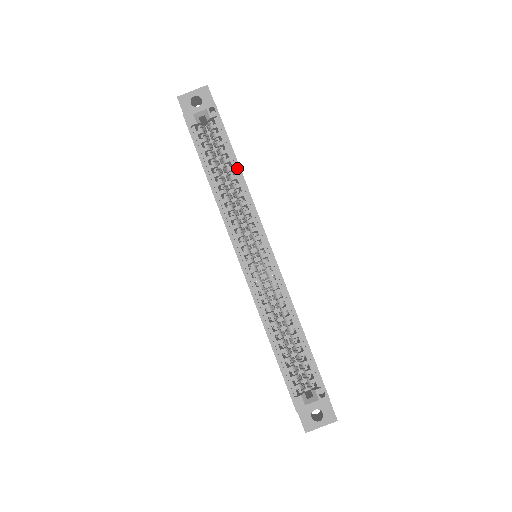
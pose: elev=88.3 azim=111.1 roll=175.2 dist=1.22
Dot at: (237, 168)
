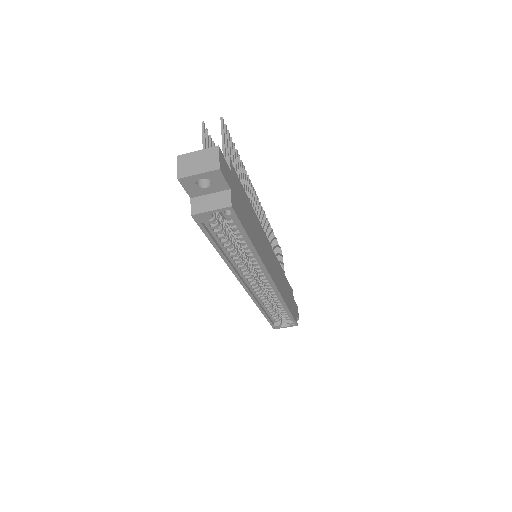
Dot at: (251, 248)
